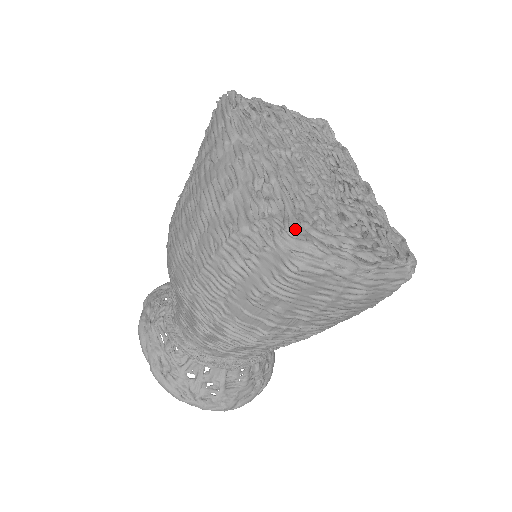
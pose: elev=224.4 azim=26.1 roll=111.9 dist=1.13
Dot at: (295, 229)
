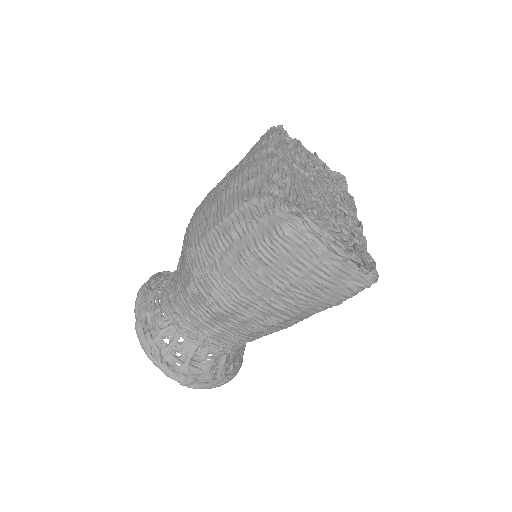
Dot at: (291, 209)
